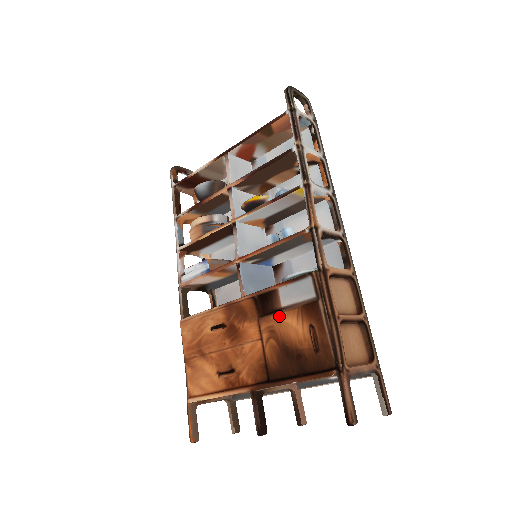
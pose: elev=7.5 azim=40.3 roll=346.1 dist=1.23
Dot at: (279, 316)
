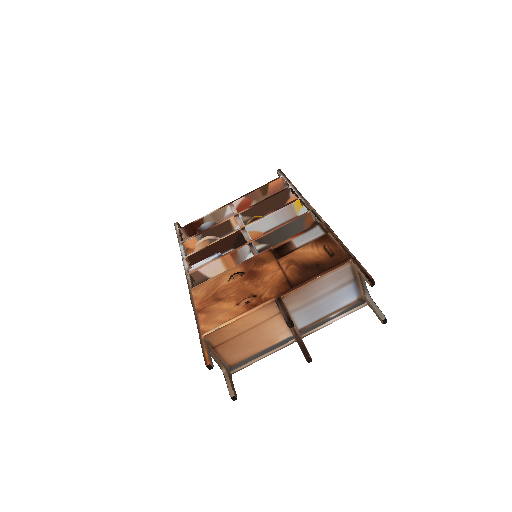
Dot at: (296, 251)
